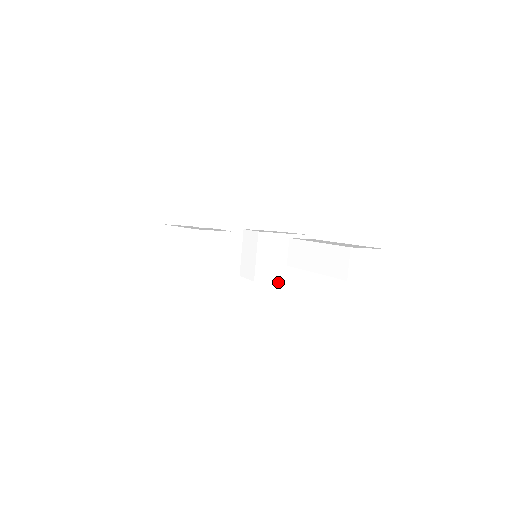
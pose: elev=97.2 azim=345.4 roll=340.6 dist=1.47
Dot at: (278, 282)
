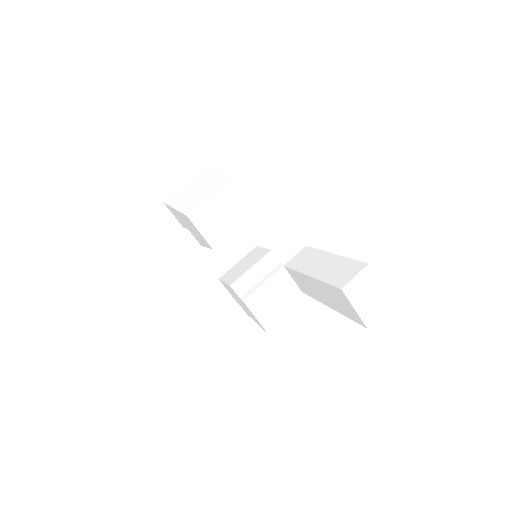
Dot at: (248, 307)
